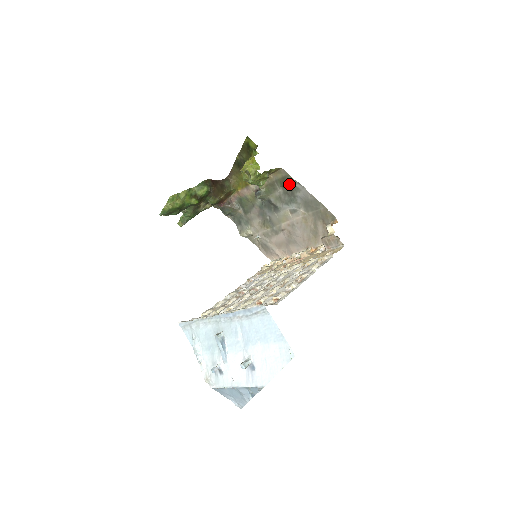
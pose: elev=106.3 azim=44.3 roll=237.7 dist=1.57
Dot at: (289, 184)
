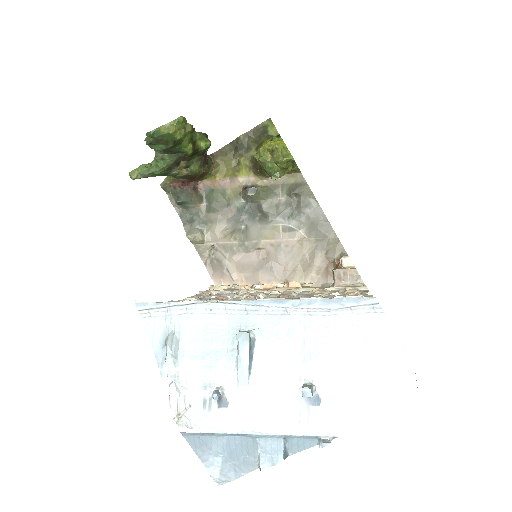
Dot at: (301, 194)
